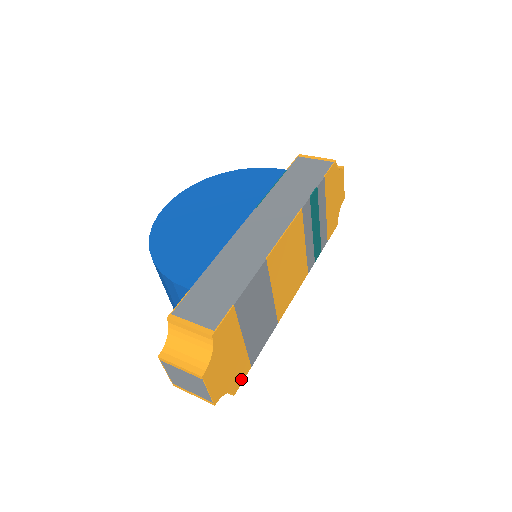
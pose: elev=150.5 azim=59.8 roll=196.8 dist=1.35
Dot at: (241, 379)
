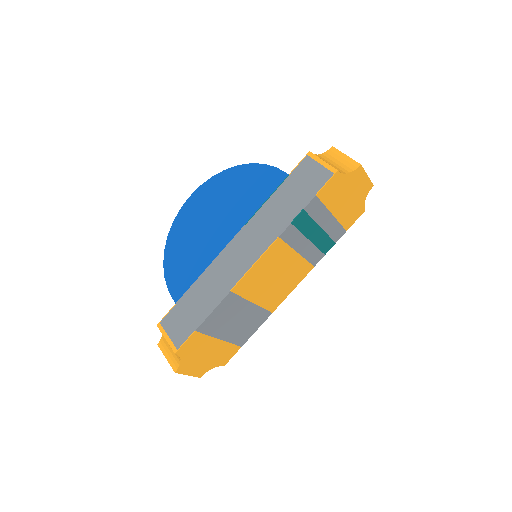
Dot at: (230, 356)
